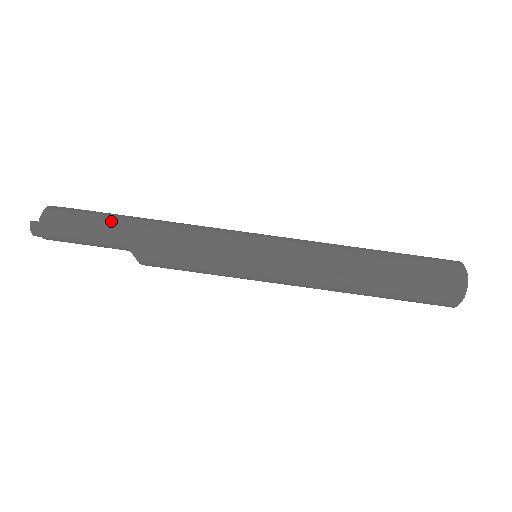
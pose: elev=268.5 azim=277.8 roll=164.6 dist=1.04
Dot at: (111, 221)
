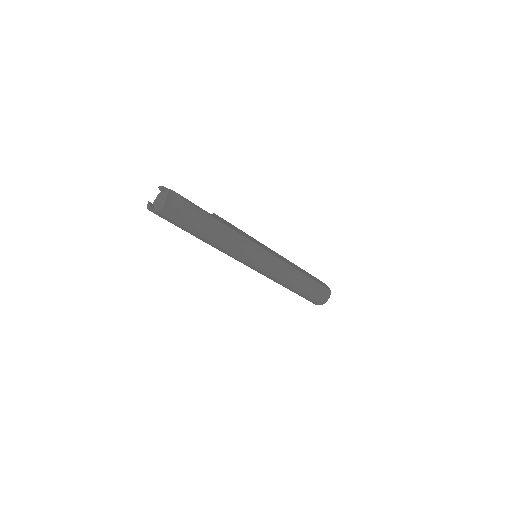
Dot at: (193, 232)
